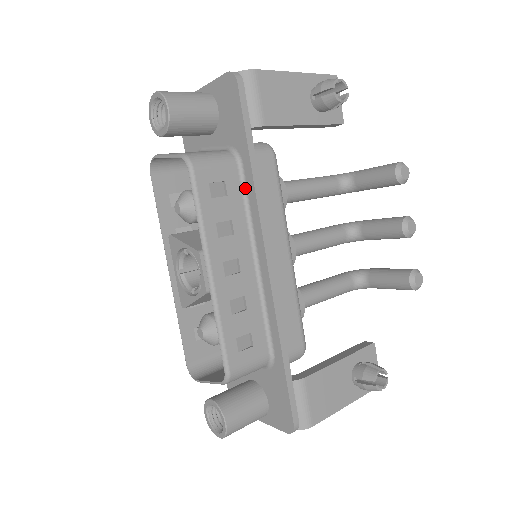
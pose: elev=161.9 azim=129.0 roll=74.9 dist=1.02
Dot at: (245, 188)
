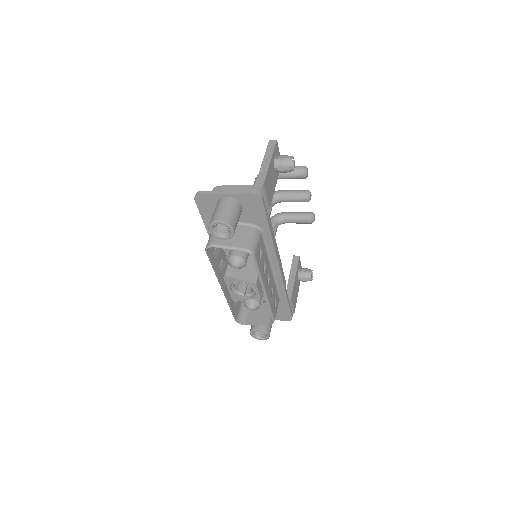
Dot at: (265, 242)
